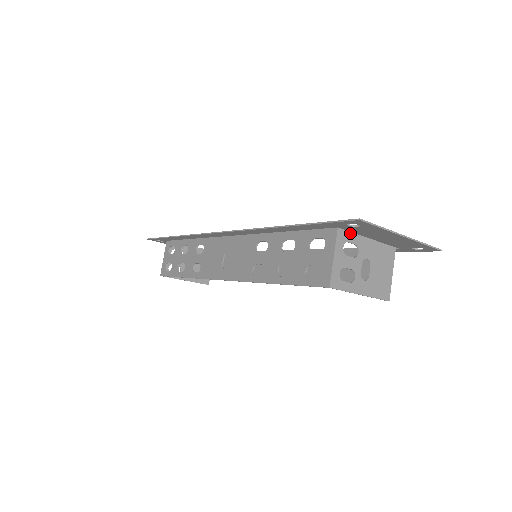
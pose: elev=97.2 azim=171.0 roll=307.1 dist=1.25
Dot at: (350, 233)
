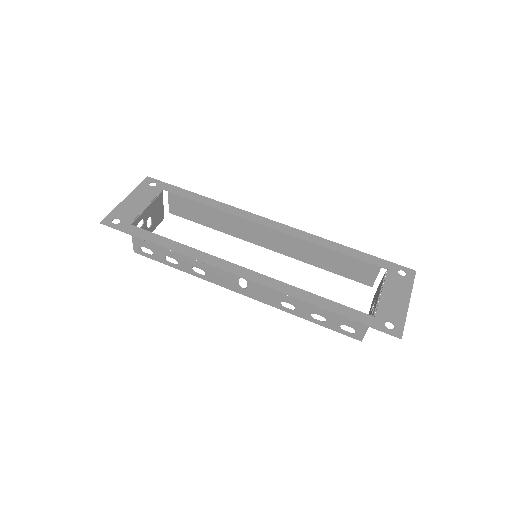
Dot at: (376, 309)
